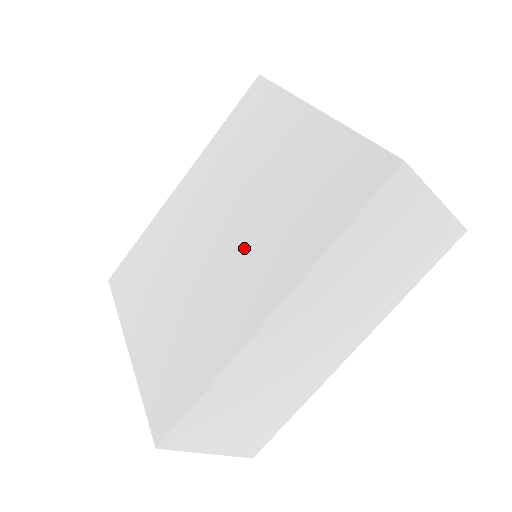
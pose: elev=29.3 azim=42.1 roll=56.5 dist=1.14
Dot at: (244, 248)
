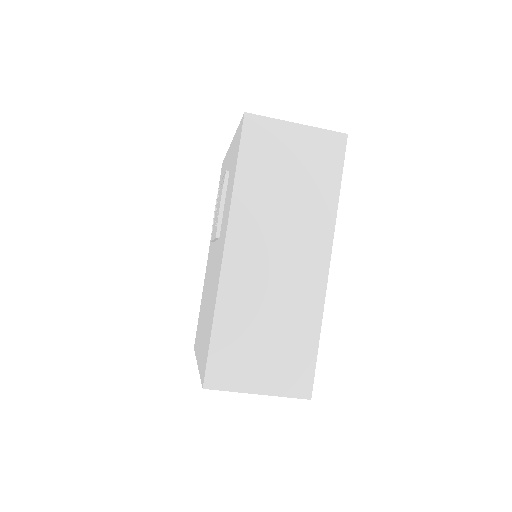
Dot at: (219, 236)
